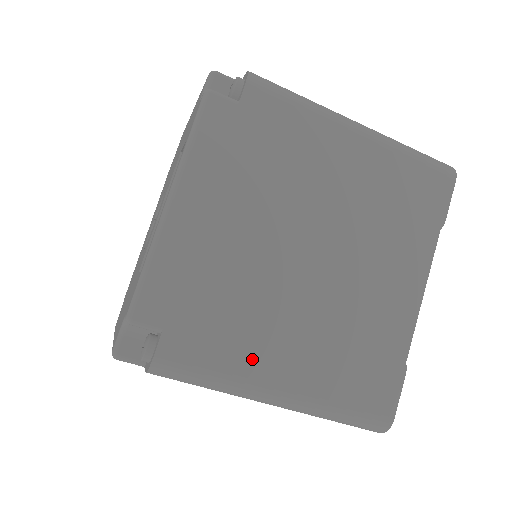
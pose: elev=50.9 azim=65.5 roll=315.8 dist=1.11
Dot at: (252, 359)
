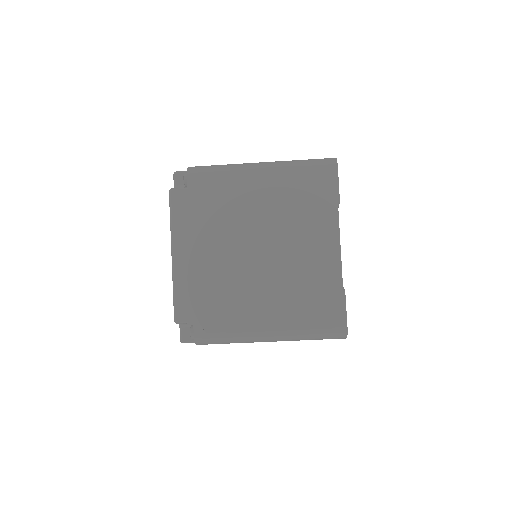
Dot at: (246, 320)
